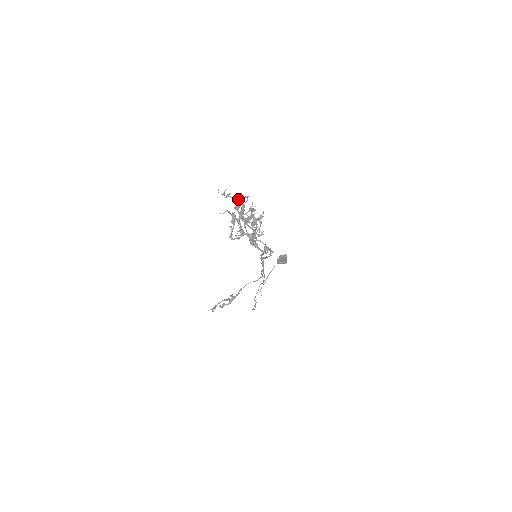
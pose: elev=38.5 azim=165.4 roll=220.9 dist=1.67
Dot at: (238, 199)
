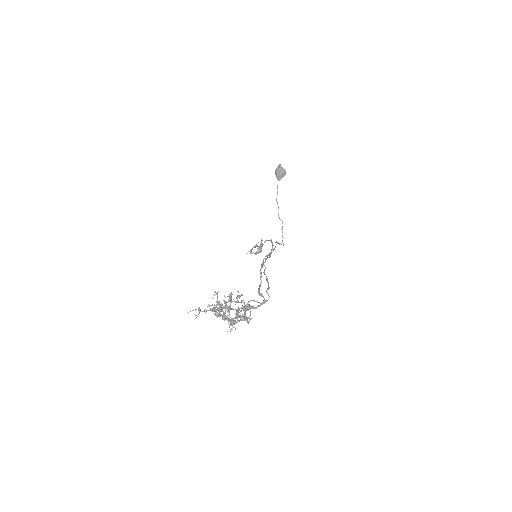
Dot at: (210, 309)
